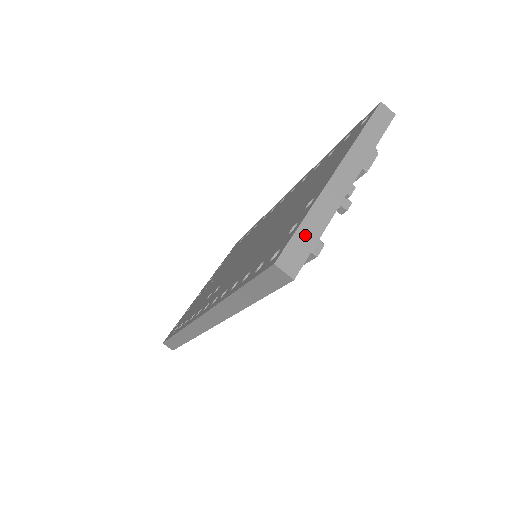
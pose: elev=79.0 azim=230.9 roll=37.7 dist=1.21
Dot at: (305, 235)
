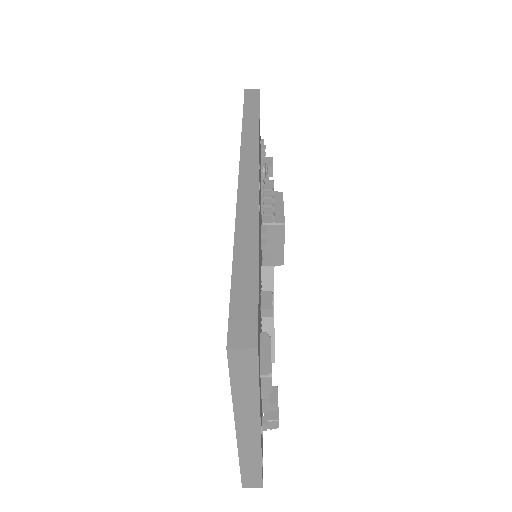
Dot at: (249, 471)
